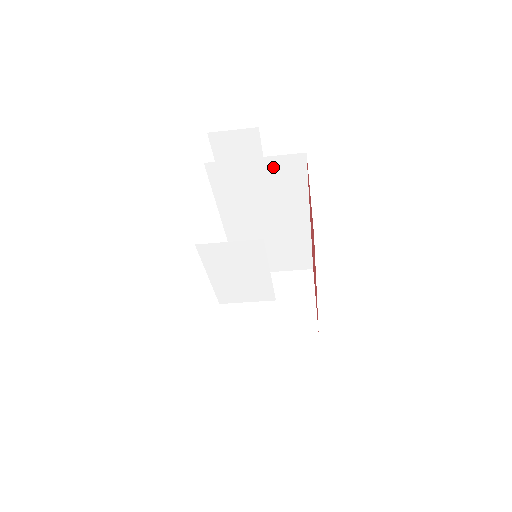
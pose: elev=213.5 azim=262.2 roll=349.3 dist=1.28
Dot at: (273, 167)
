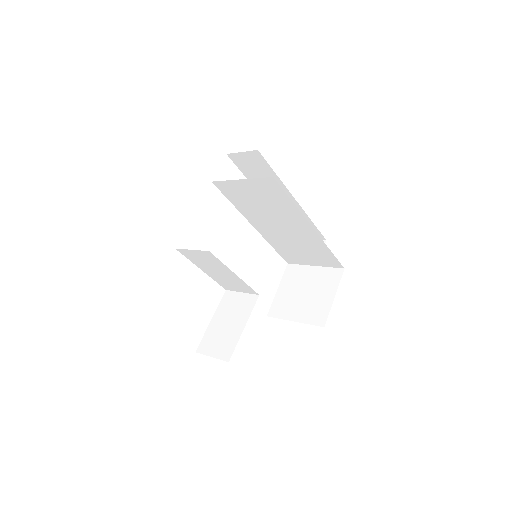
Dot at: (257, 186)
